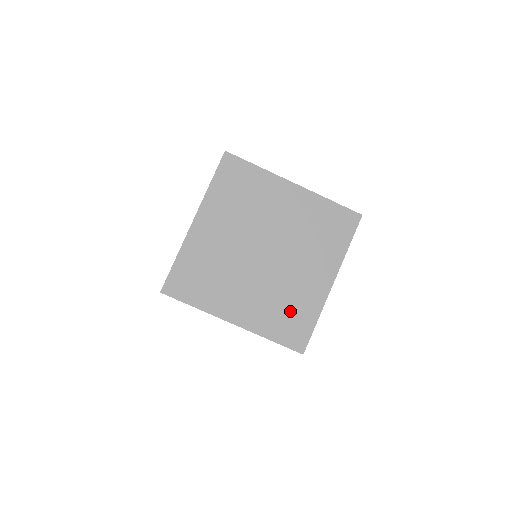
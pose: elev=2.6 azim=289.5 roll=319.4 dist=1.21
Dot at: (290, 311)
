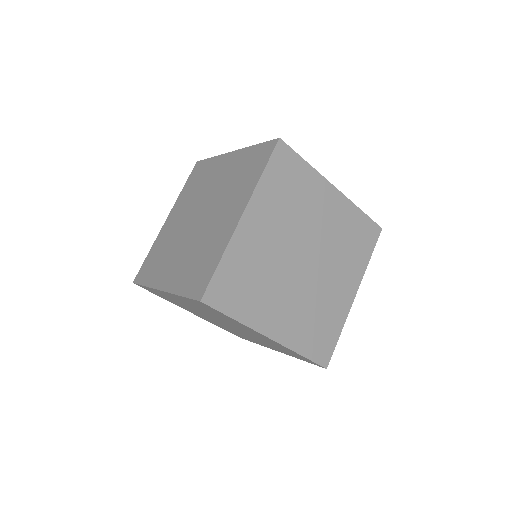
Dot at: (320, 324)
